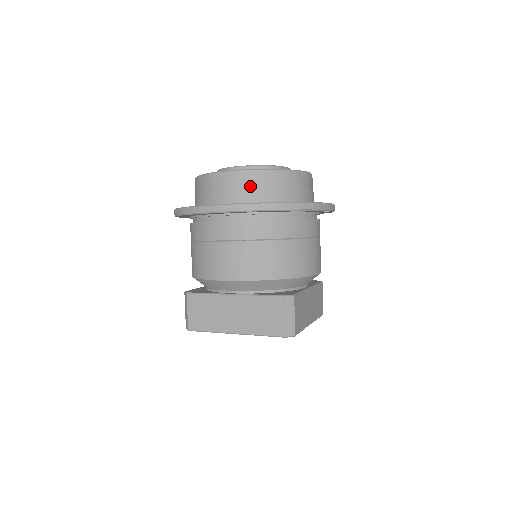
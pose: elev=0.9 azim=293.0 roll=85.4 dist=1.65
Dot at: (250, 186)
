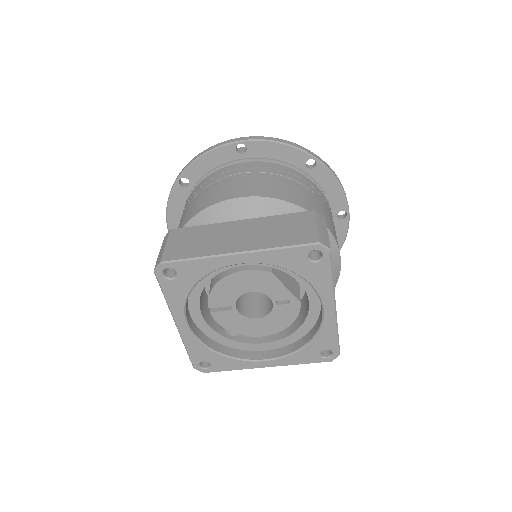
Dot at: occluded
